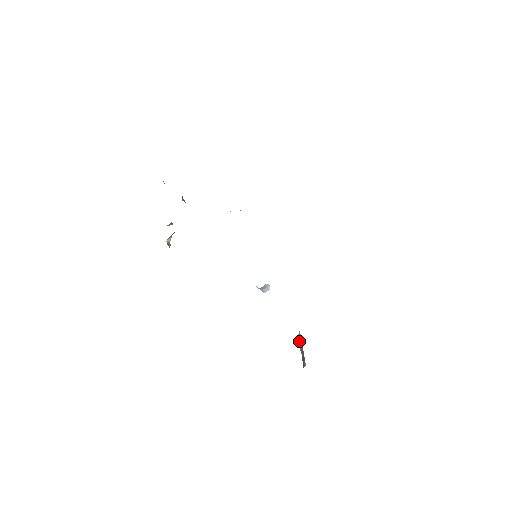
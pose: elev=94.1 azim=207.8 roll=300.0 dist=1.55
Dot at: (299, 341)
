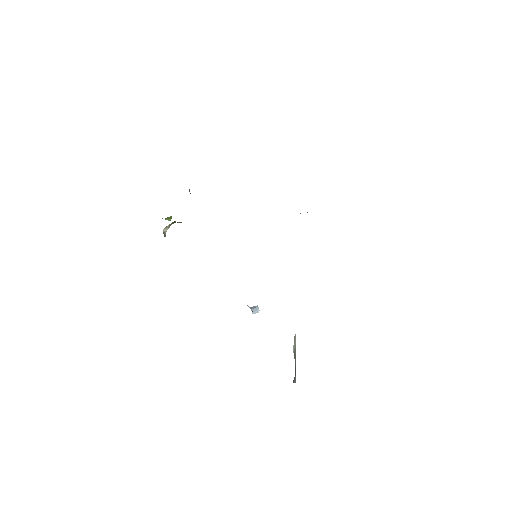
Dot at: (294, 345)
